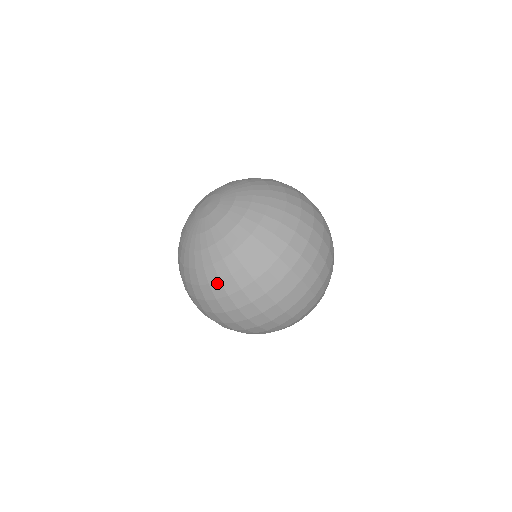
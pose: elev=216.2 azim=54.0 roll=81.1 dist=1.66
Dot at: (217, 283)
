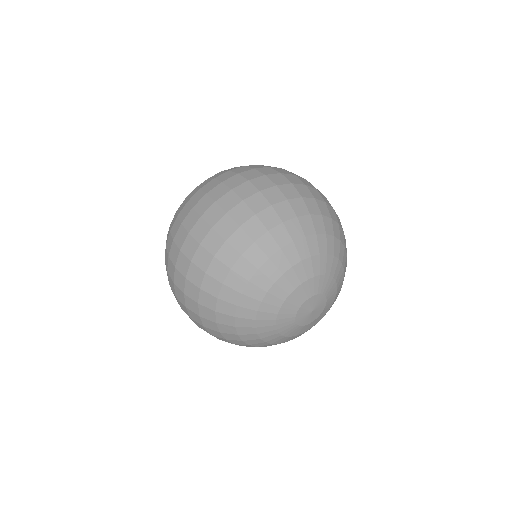
Dot at: occluded
